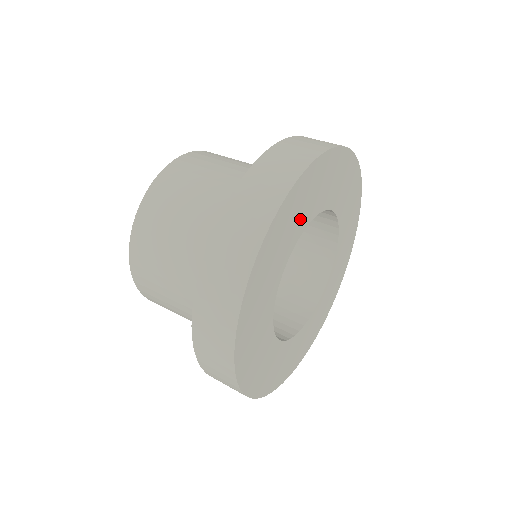
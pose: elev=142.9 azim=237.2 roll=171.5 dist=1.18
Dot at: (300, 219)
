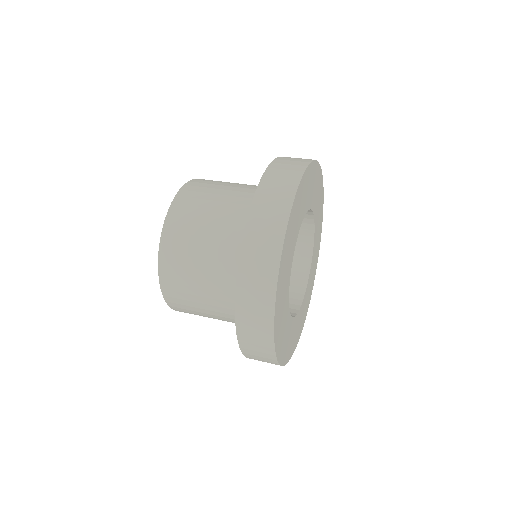
Dot at: (291, 249)
